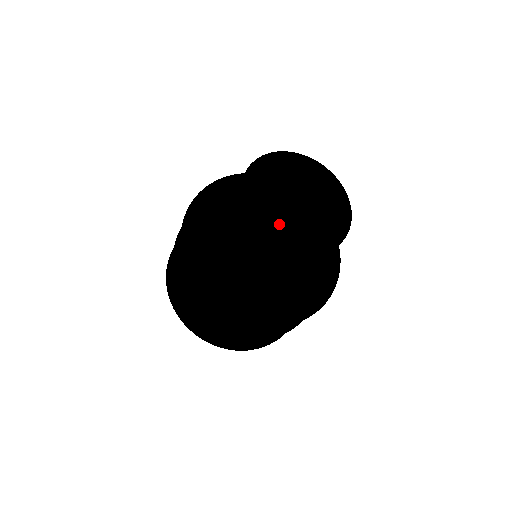
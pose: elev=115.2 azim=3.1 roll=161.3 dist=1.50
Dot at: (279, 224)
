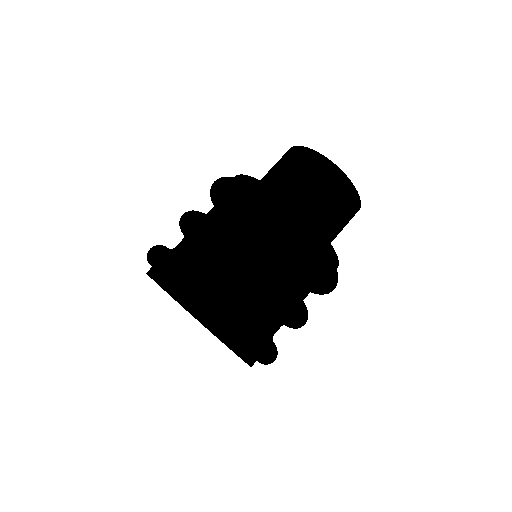
Dot at: occluded
